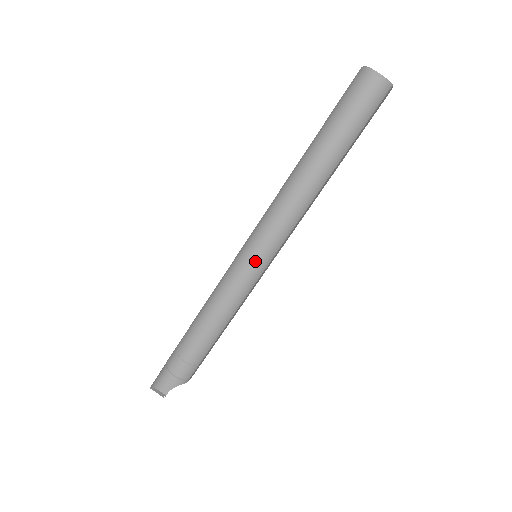
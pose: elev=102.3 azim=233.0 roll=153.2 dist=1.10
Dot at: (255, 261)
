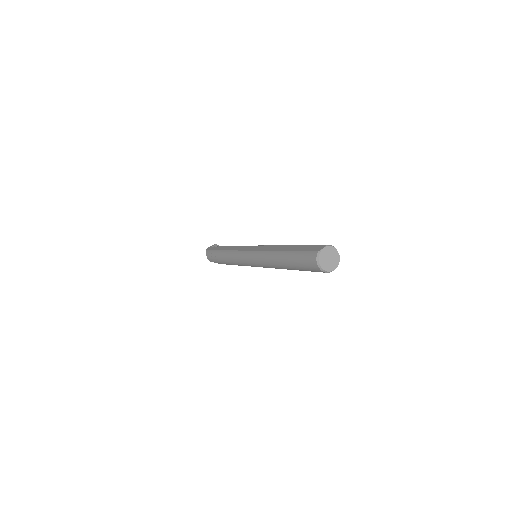
Dot at: (250, 264)
